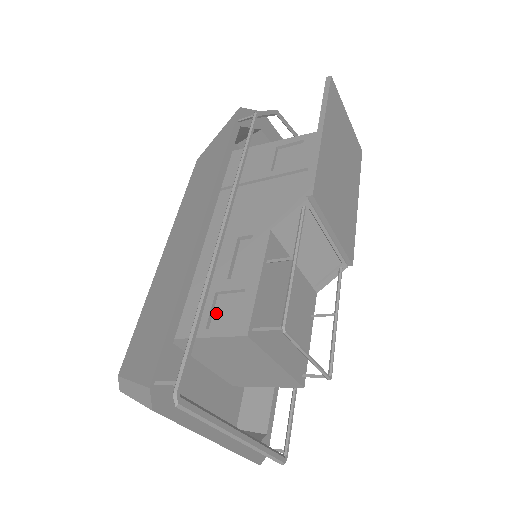
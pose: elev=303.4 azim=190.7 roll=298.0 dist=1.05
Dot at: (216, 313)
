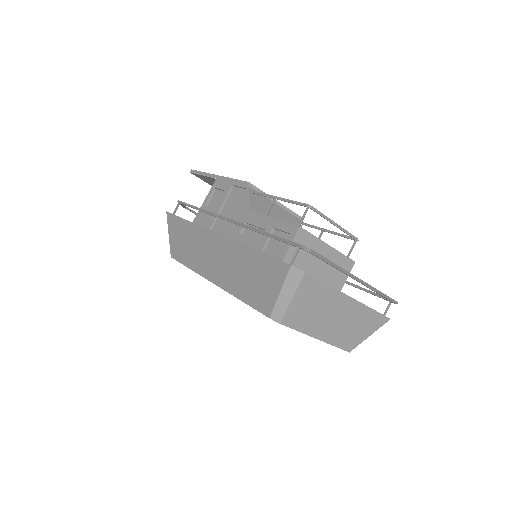
Dot at: (274, 252)
